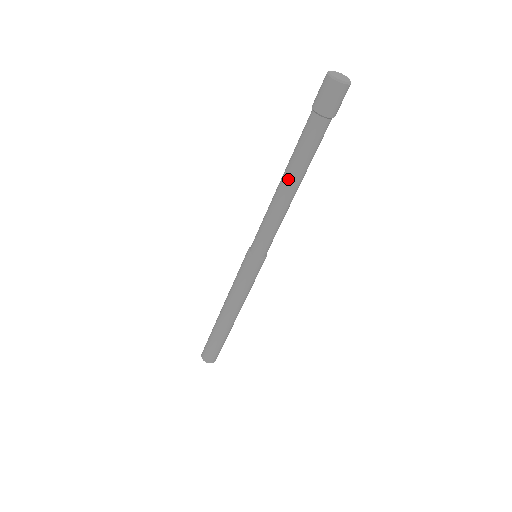
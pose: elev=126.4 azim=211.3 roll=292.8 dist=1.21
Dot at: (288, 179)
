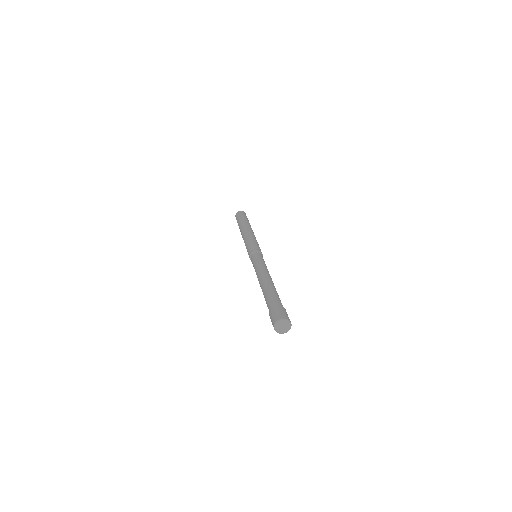
Dot at: occluded
